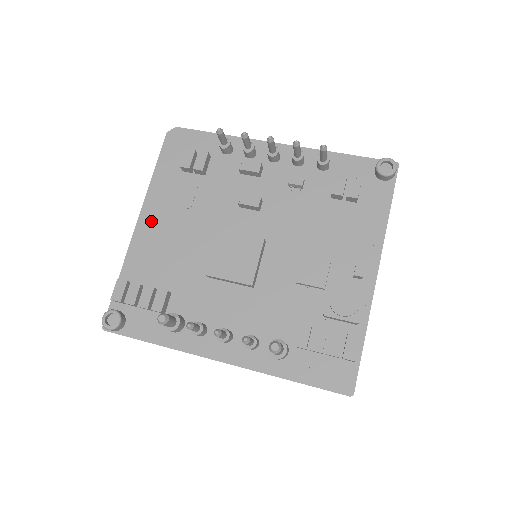
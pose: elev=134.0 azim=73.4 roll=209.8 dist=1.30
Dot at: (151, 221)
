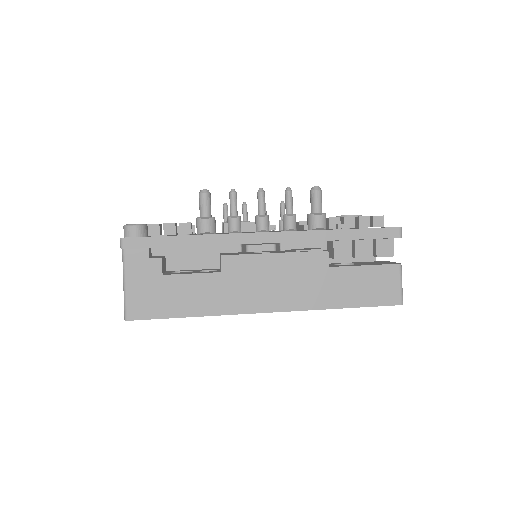
Dot at: occluded
